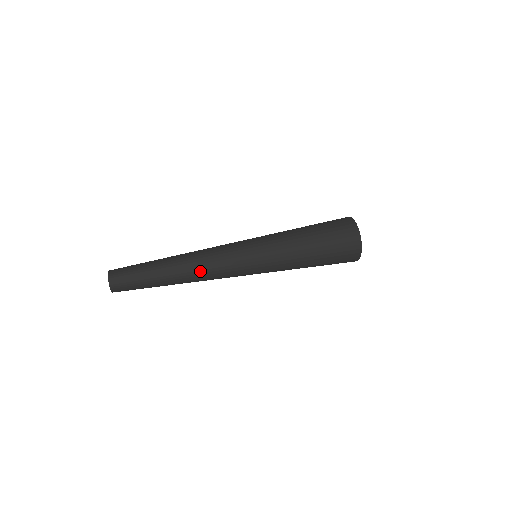
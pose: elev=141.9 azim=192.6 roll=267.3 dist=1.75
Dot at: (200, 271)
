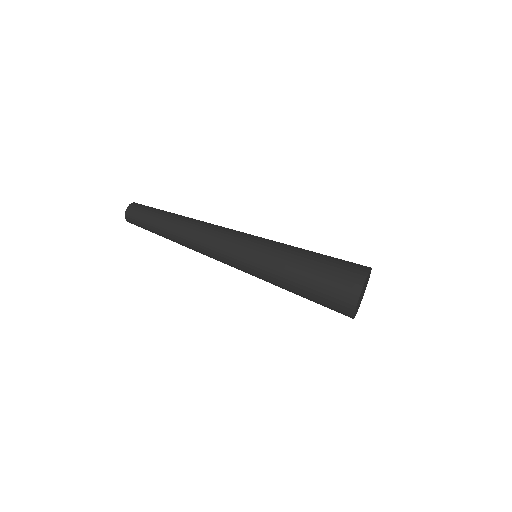
Dot at: (199, 229)
